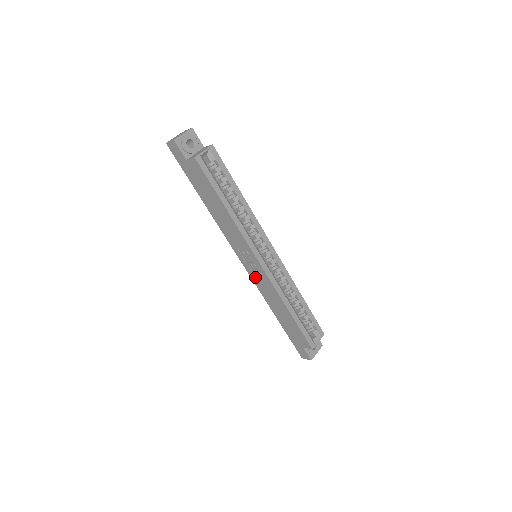
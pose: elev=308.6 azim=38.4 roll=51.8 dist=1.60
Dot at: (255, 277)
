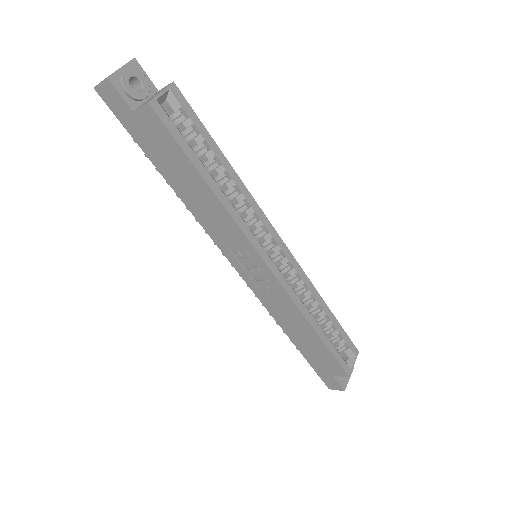
Dot at: (258, 288)
